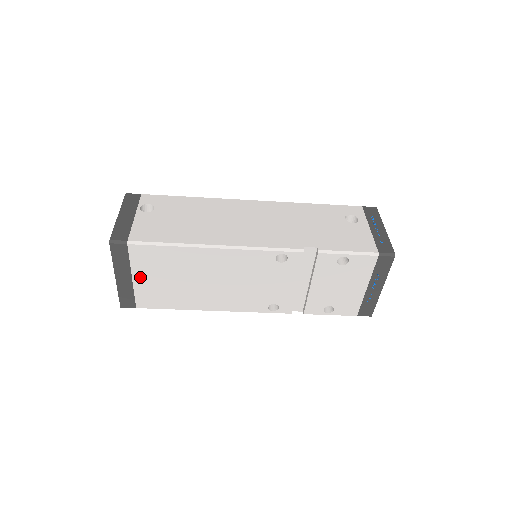
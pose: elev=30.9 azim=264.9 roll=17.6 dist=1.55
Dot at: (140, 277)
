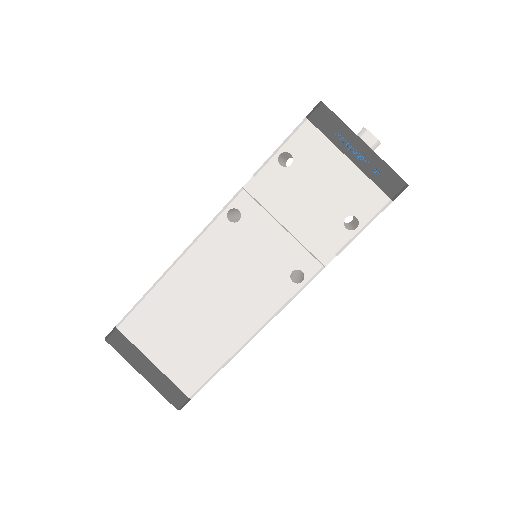
Dot at: (157, 356)
